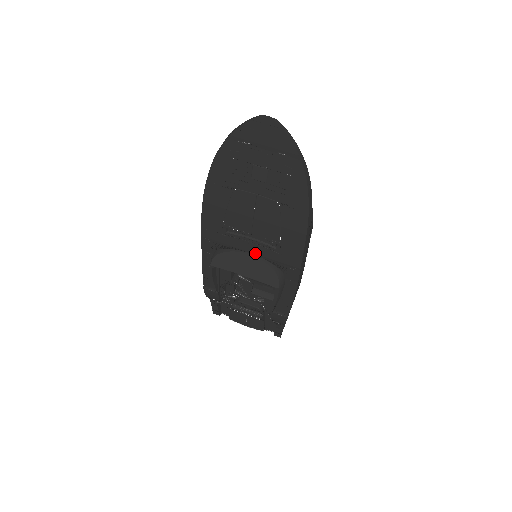
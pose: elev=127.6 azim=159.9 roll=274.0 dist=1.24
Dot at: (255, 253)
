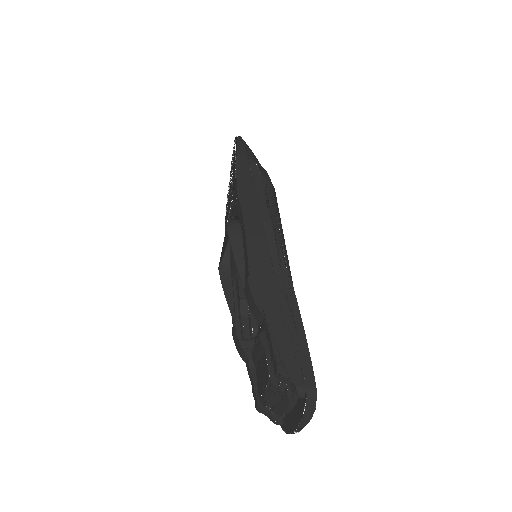
Dot at: occluded
